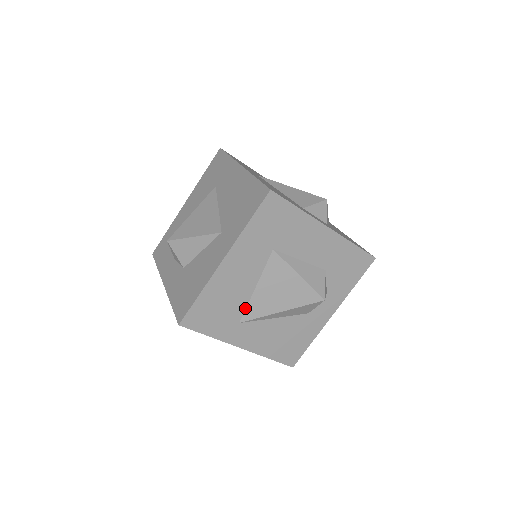
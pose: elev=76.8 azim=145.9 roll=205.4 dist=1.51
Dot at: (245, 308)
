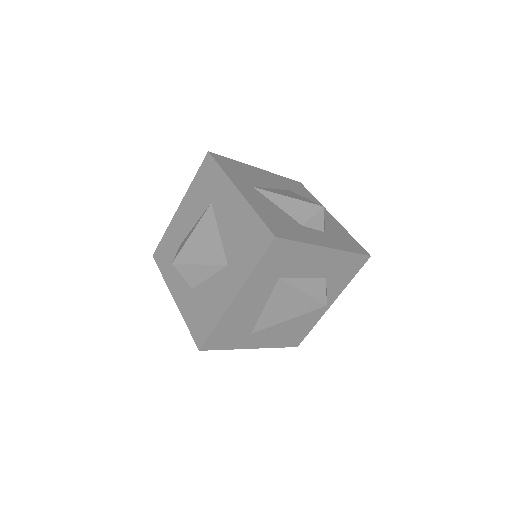
Dot at: (256, 323)
